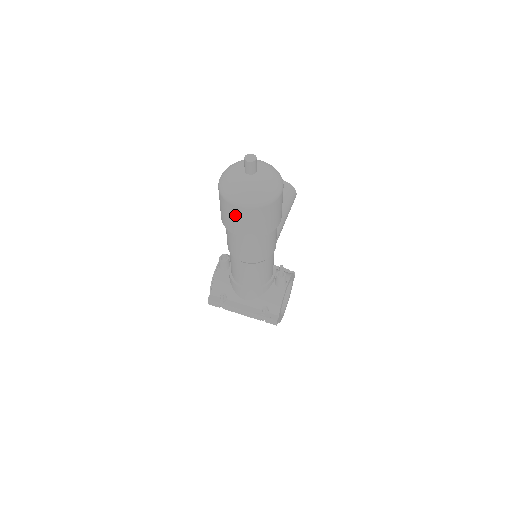
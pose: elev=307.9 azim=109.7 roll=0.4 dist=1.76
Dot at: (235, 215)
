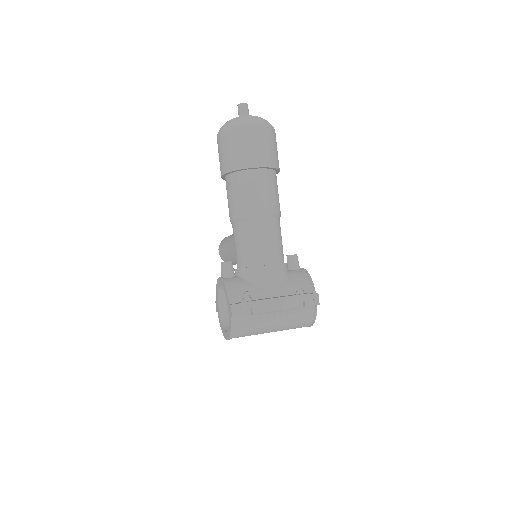
Dot at: (251, 139)
